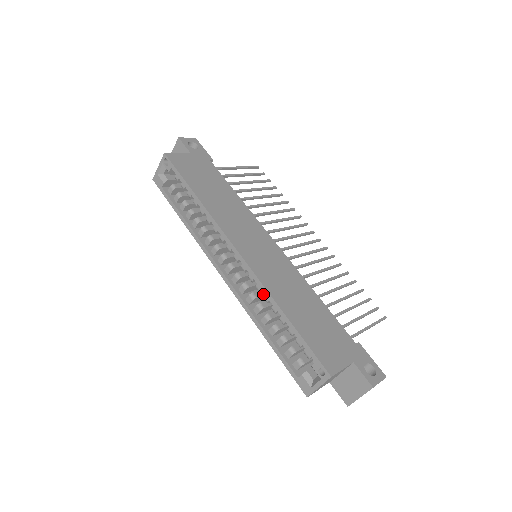
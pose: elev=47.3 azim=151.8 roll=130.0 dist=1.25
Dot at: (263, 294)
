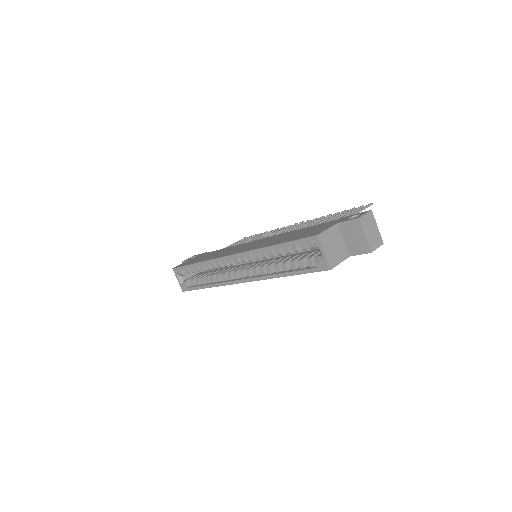
Dot at: (269, 262)
